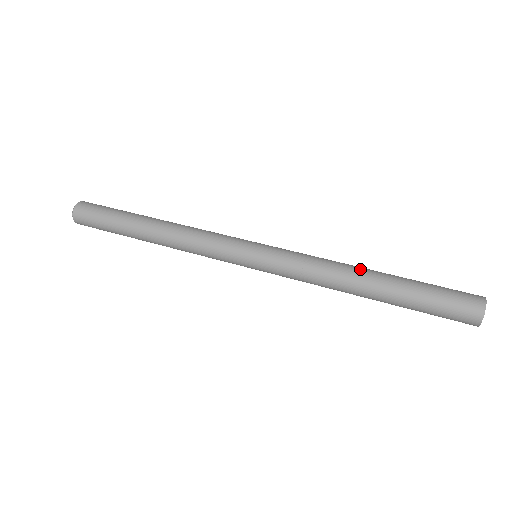
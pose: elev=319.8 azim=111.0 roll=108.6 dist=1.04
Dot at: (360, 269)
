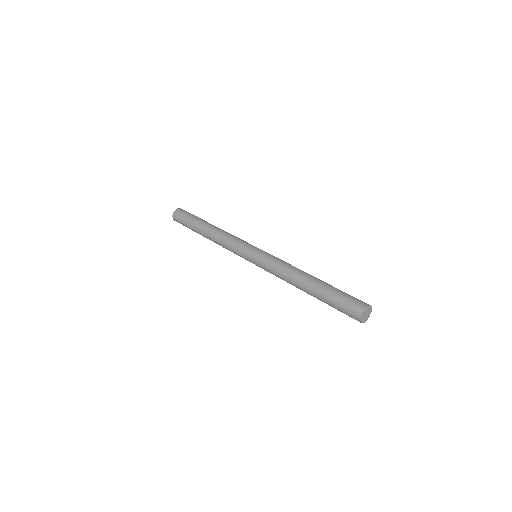
Dot at: (309, 274)
